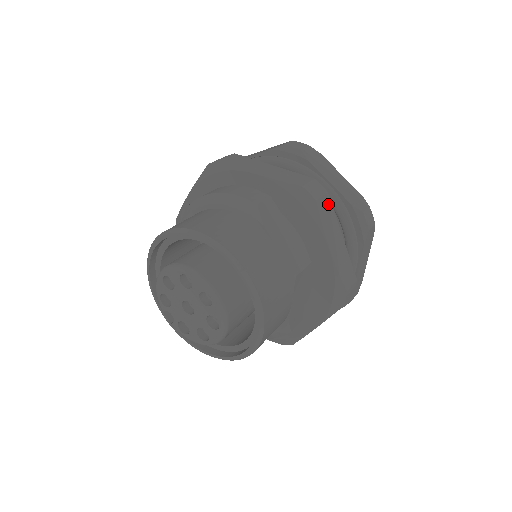
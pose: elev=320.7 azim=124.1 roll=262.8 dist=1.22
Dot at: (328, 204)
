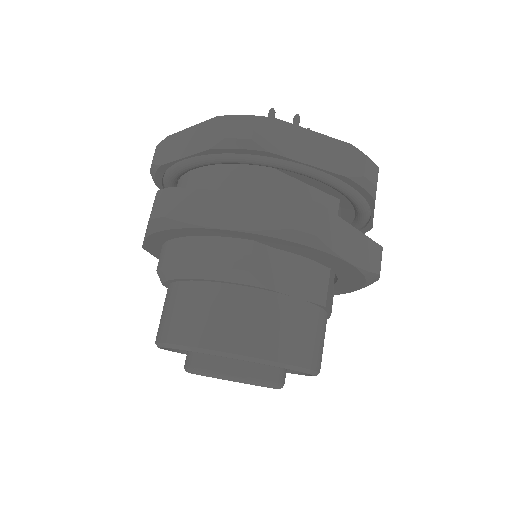
Dot at: (327, 217)
